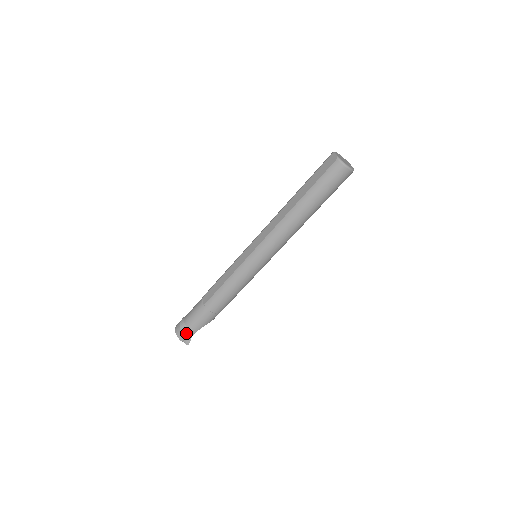
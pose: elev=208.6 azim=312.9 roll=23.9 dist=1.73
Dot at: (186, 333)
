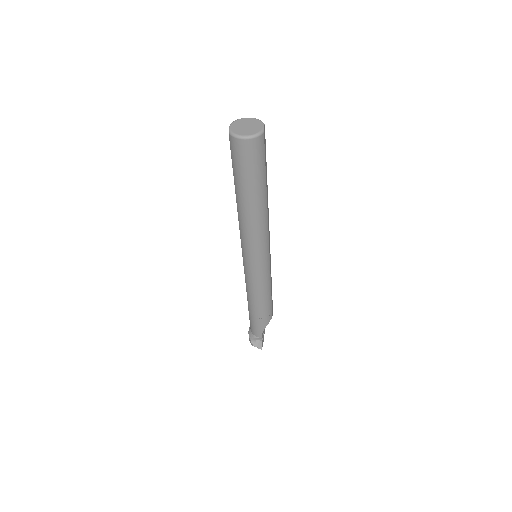
Dot at: (254, 339)
